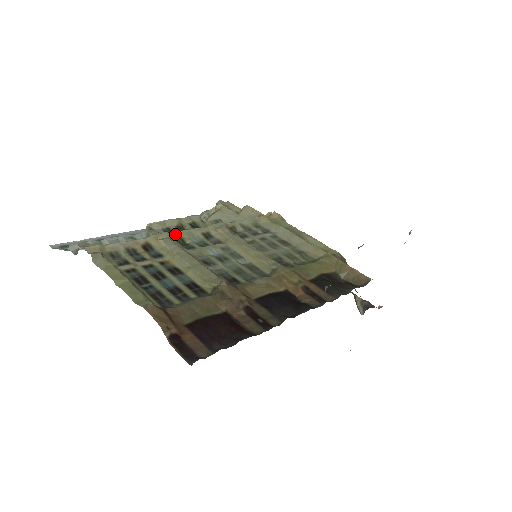
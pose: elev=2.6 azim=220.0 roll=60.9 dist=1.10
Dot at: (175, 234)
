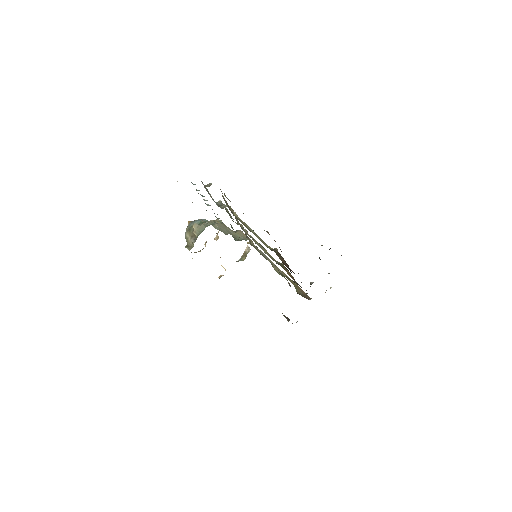
Dot at: occluded
